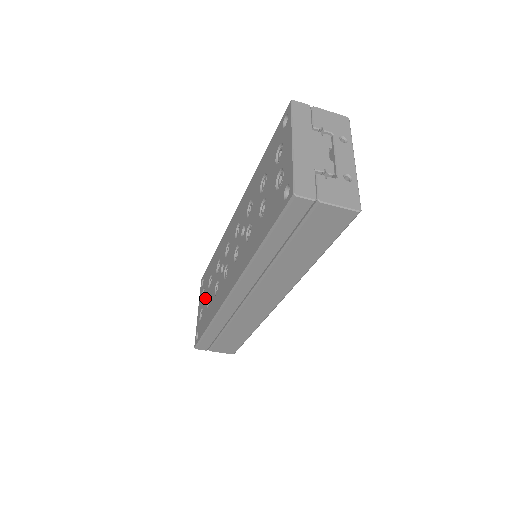
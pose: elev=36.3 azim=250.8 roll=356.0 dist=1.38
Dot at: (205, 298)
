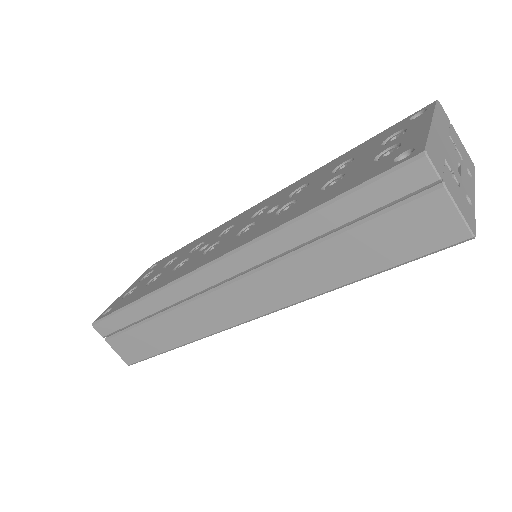
Dot at: (150, 277)
